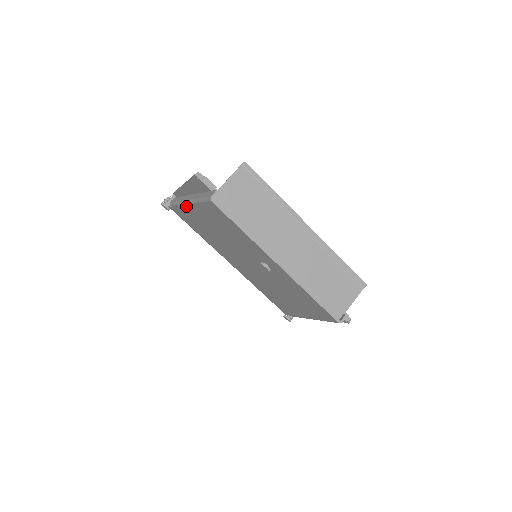
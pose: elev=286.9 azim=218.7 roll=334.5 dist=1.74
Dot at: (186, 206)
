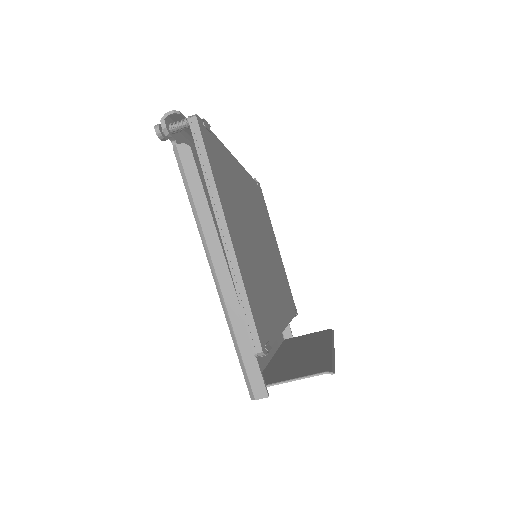
Dot at: (206, 253)
